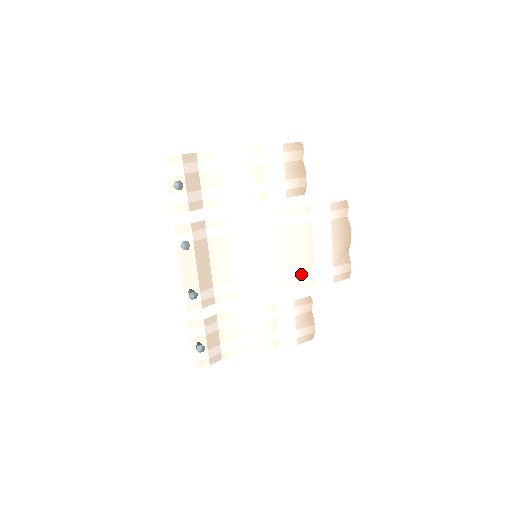
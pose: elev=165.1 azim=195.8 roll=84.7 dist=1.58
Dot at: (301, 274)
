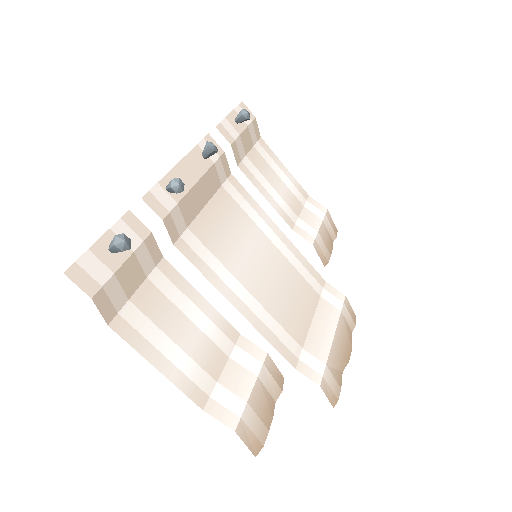
Dot at: (286, 336)
